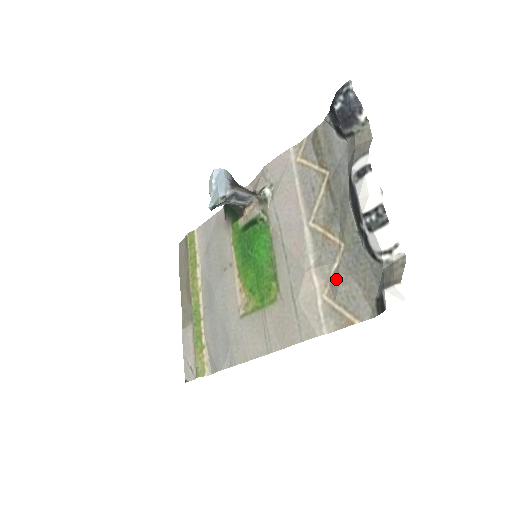
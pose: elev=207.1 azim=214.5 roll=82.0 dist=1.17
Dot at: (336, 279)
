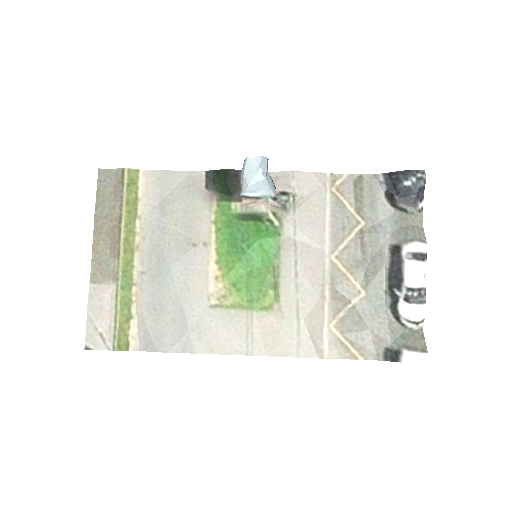
Dot at: (349, 318)
